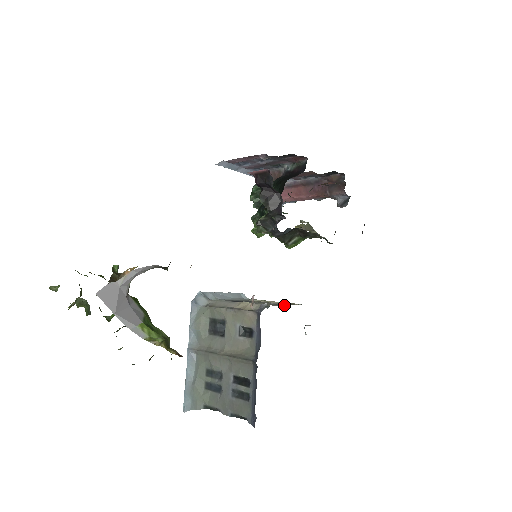
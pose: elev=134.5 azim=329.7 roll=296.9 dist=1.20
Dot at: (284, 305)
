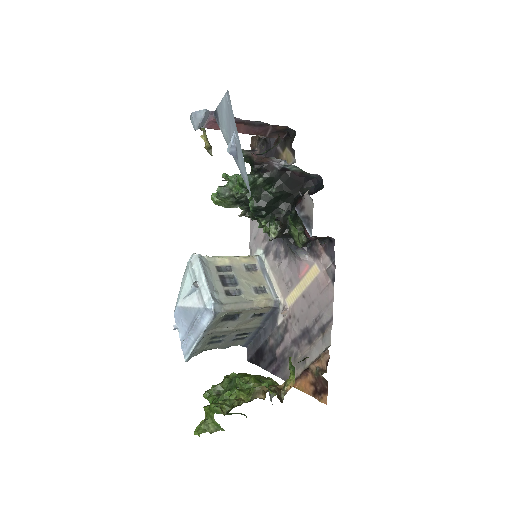
Dot at: (250, 266)
